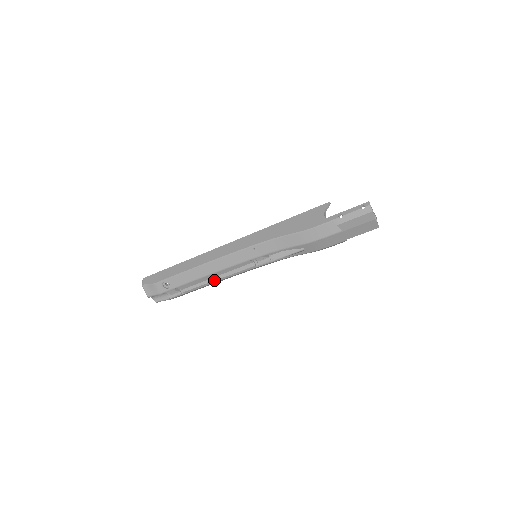
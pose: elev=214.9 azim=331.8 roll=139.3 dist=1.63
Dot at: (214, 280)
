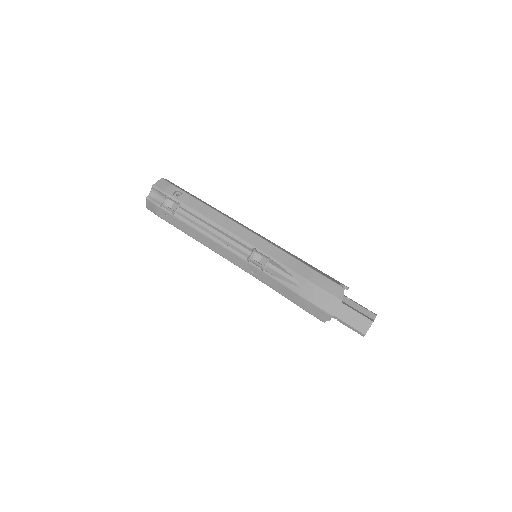
Dot at: (208, 232)
